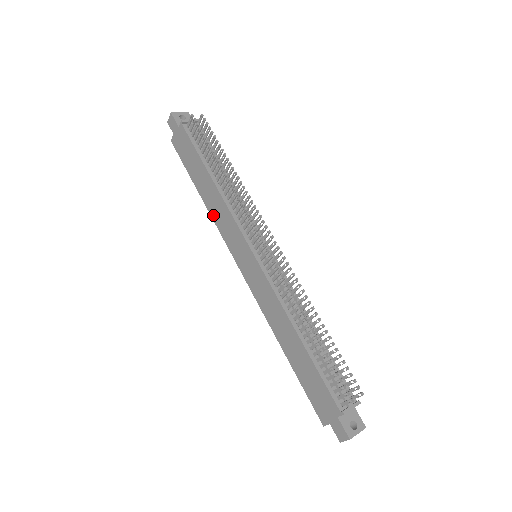
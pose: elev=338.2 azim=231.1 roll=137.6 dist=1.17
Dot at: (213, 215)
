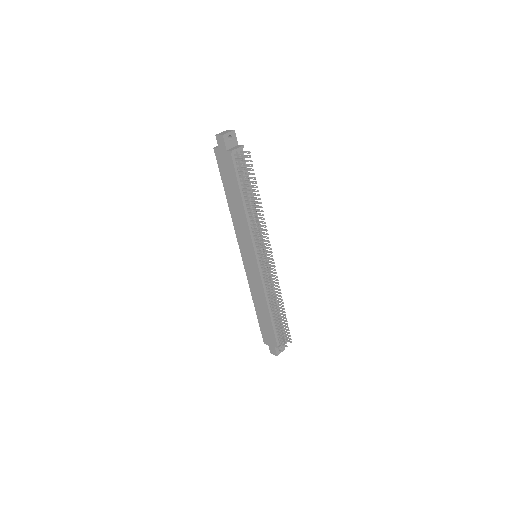
Dot at: (234, 219)
